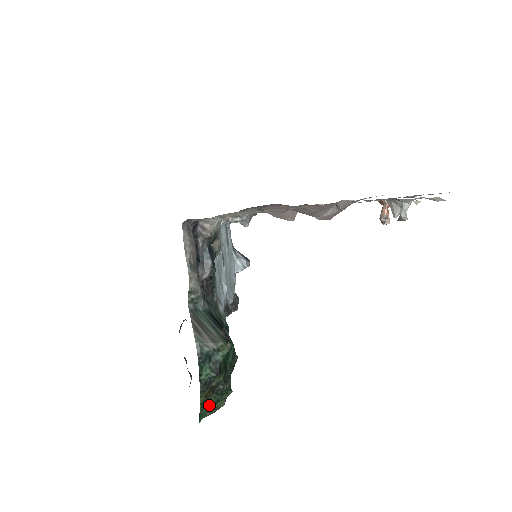
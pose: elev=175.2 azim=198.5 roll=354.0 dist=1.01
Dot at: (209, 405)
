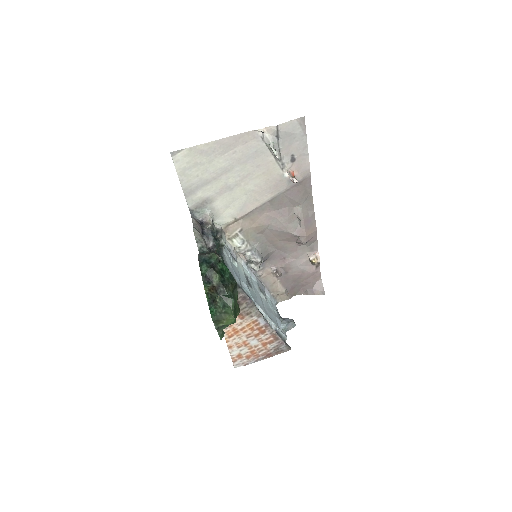
Dot at: (218, 306)
